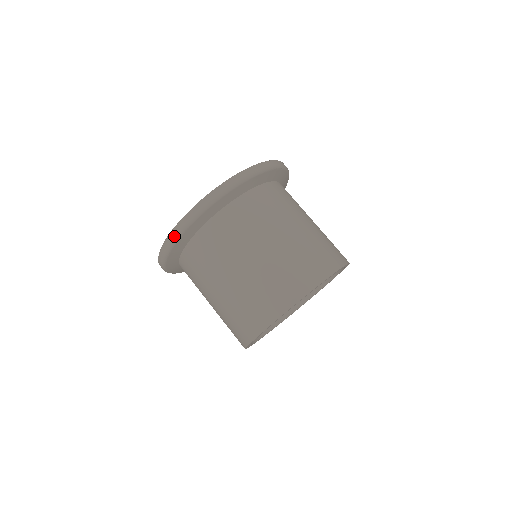
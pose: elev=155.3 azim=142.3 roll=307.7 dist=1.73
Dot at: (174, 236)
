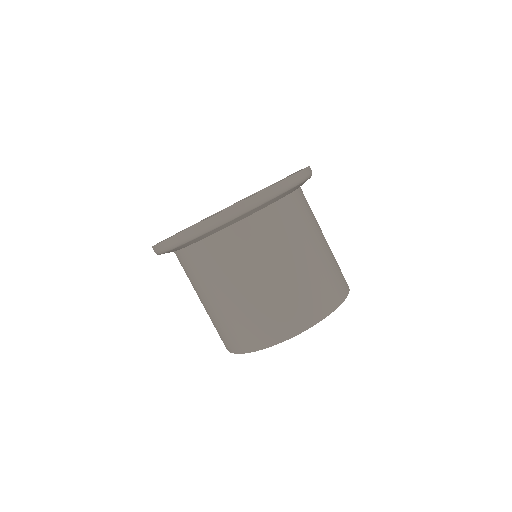
Dot at: (185, 238)
